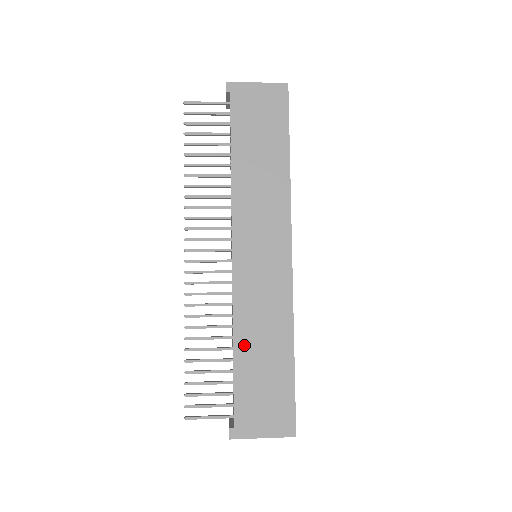
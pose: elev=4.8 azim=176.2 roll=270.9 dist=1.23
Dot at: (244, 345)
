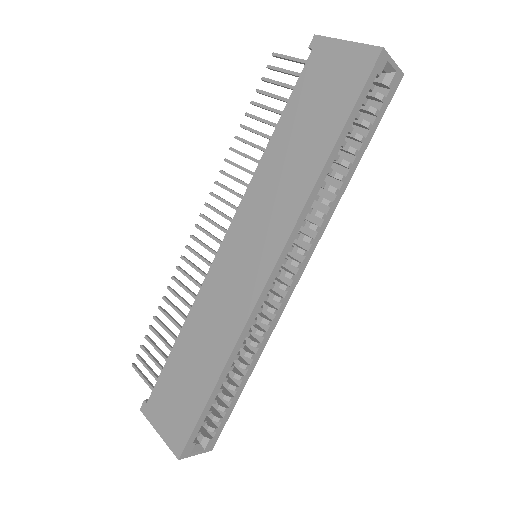
Dot at: (188, 336)
